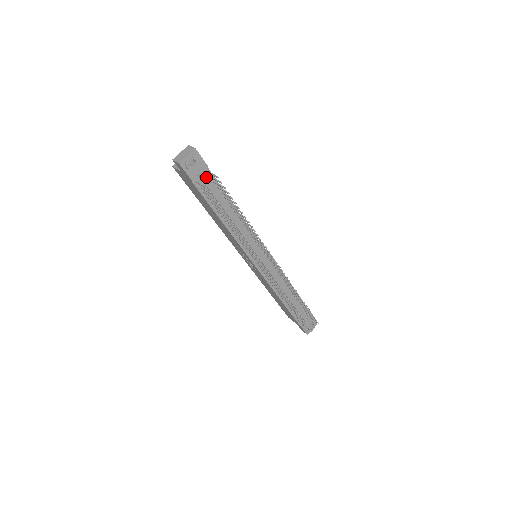
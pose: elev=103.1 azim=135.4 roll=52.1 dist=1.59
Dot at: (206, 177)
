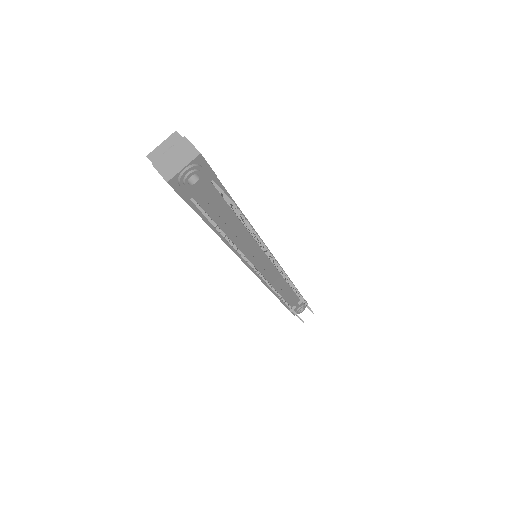
Dot at: (210, 189)
